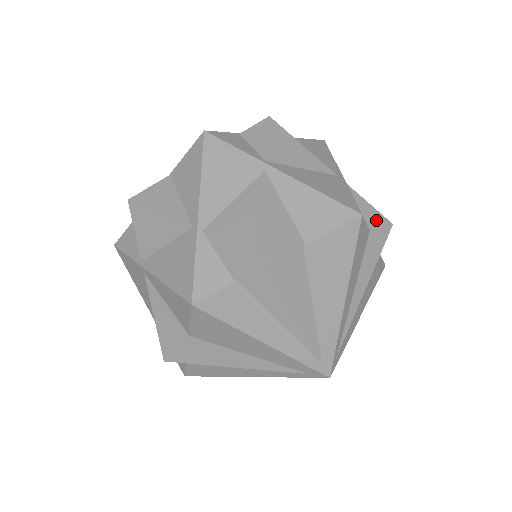
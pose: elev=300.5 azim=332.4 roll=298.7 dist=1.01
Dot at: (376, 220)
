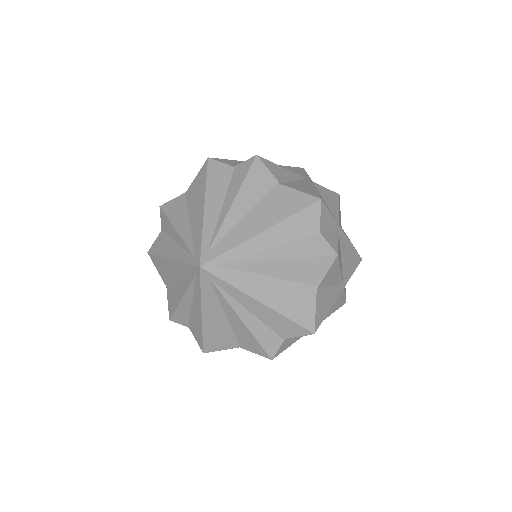
Dot at: (331, 241)
